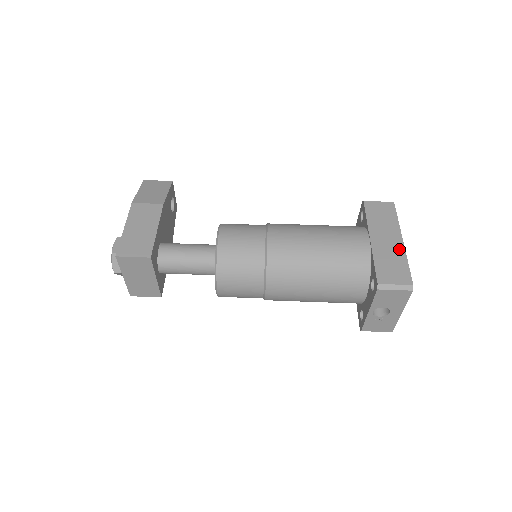
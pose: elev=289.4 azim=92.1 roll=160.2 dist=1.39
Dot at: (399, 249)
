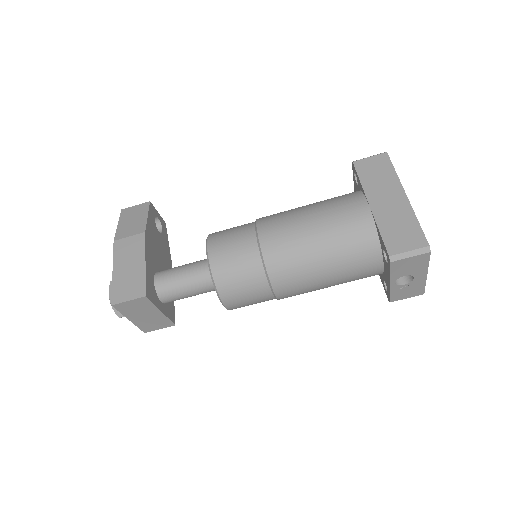
Dot at: (404, 207)
